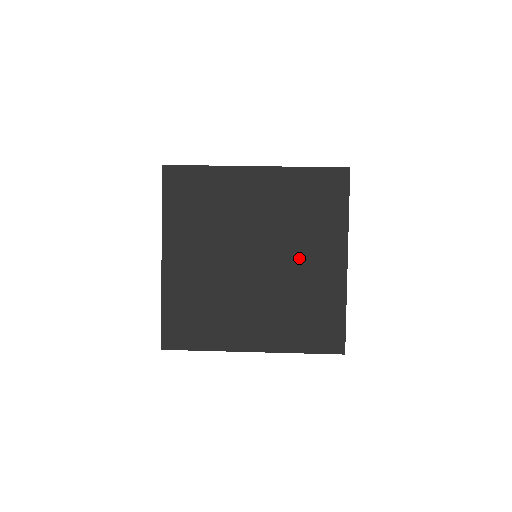
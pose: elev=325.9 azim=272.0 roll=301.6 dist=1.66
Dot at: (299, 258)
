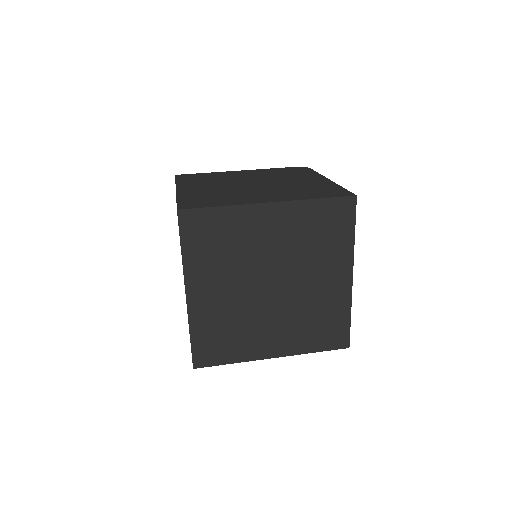
Dot at: (311, 279)
